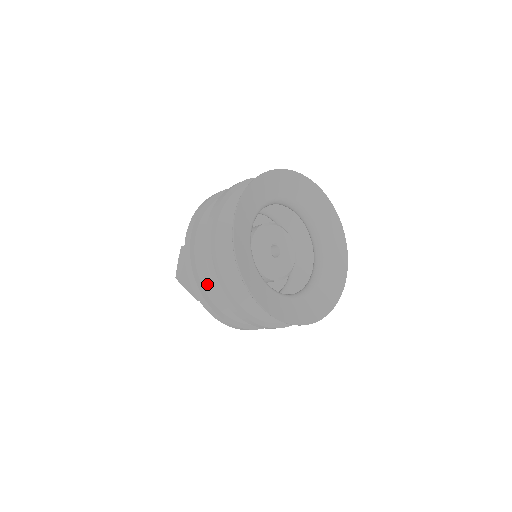
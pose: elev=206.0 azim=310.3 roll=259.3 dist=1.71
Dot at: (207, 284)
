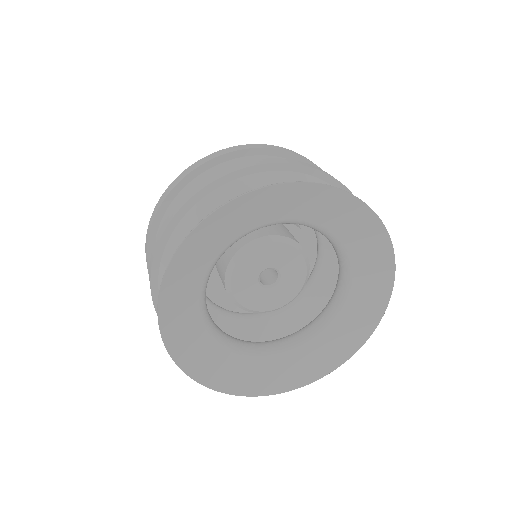
Dot at: occluded
